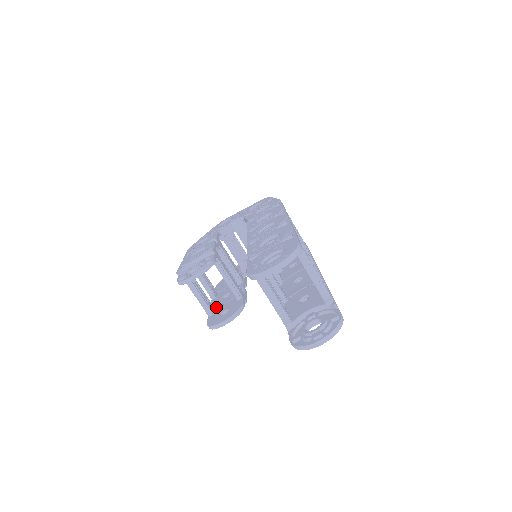
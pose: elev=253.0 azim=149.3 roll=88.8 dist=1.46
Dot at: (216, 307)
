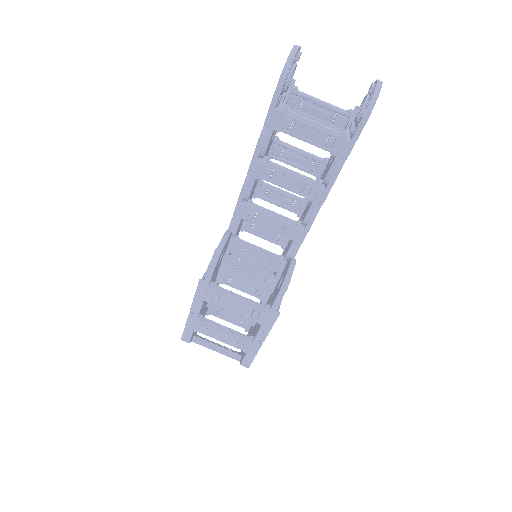
Dot at: occluded
